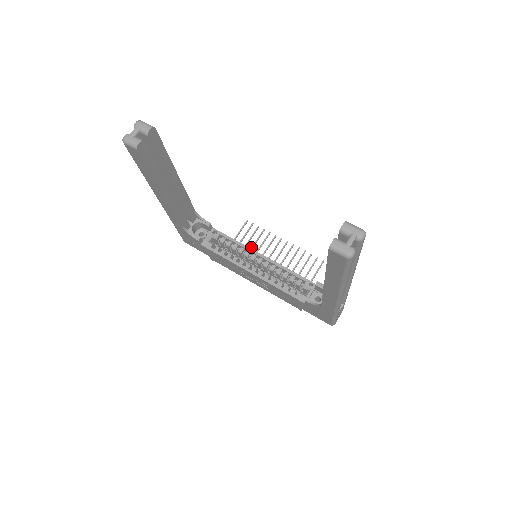
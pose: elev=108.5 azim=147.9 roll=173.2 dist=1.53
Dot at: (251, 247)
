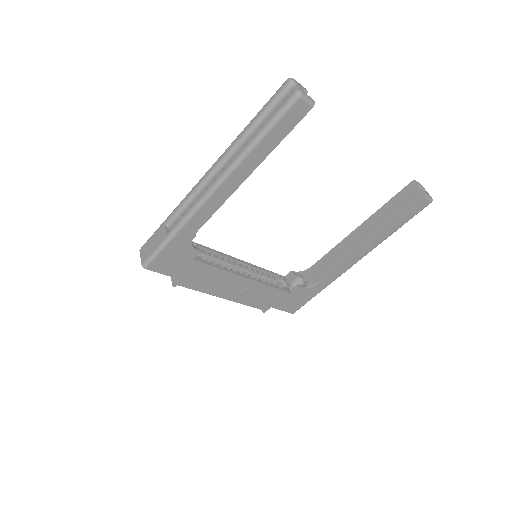
Dot at: occluded
